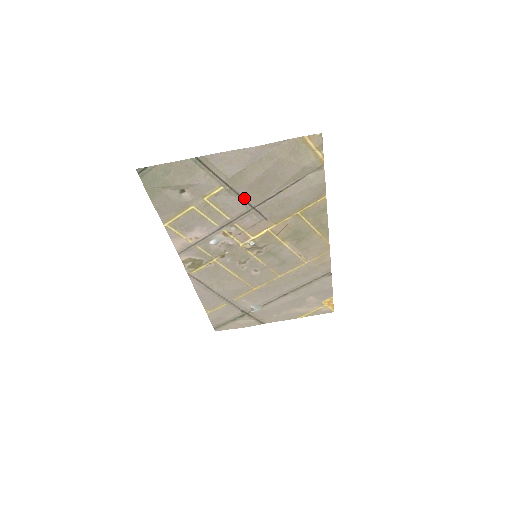
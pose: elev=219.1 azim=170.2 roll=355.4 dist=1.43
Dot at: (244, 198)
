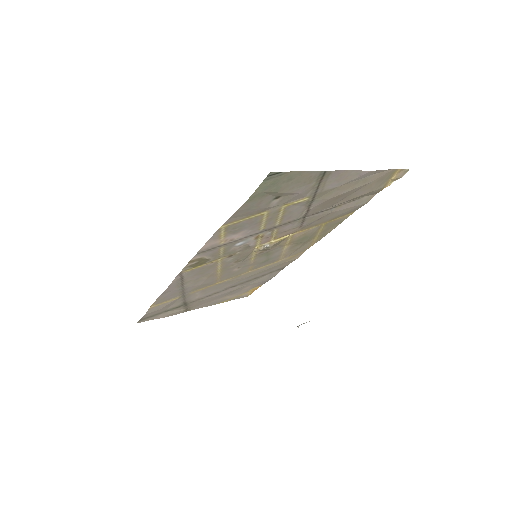
Dot at: (310, 209)
